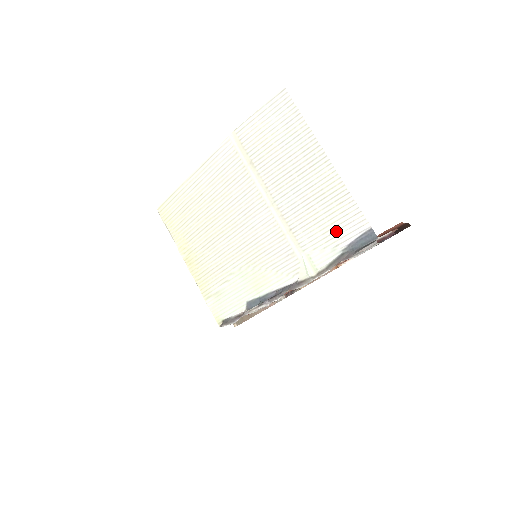
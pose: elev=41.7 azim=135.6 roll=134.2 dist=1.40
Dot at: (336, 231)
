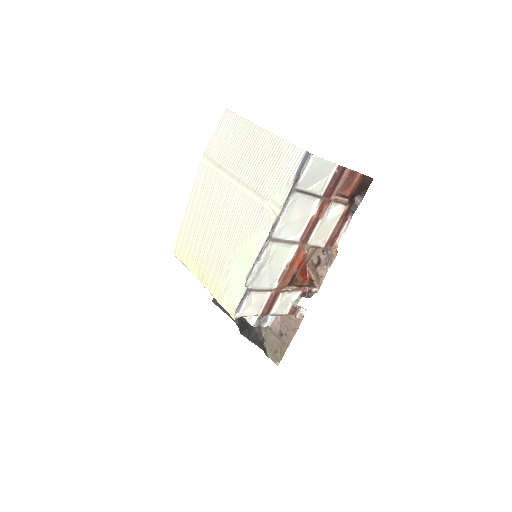
Dot at: (284, 170)
